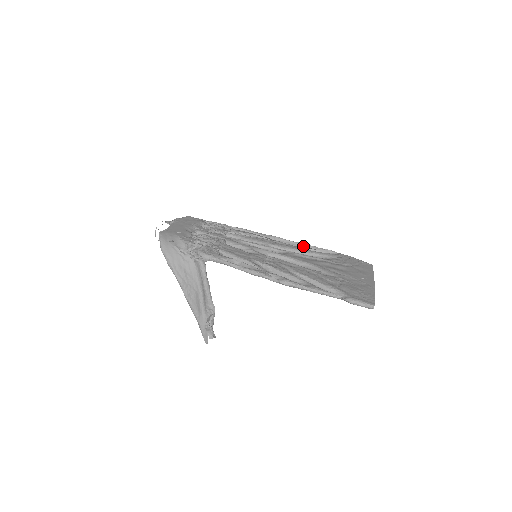
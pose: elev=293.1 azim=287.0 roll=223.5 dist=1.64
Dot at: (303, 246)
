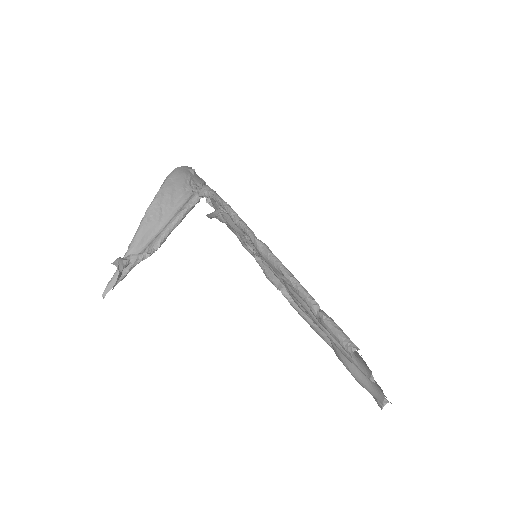
Dot at: occluded
